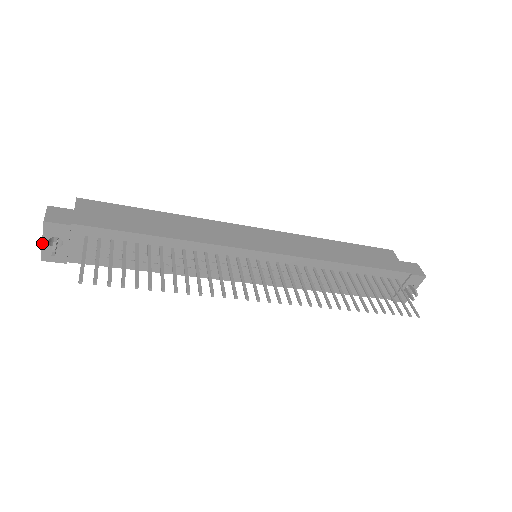
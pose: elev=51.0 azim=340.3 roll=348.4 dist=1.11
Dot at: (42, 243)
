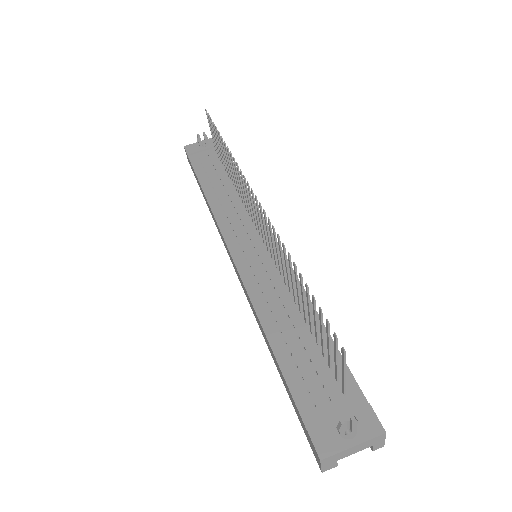
Dot at: occluded
